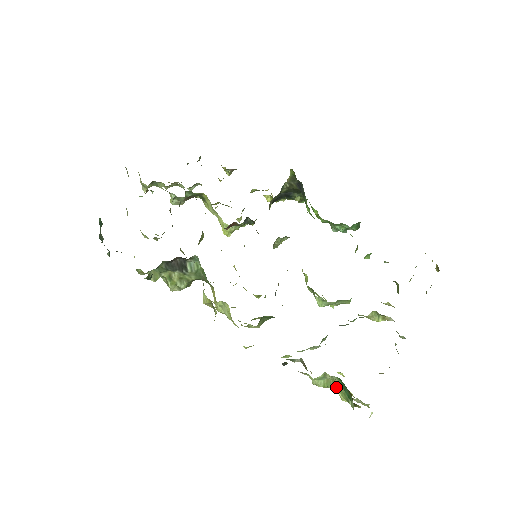
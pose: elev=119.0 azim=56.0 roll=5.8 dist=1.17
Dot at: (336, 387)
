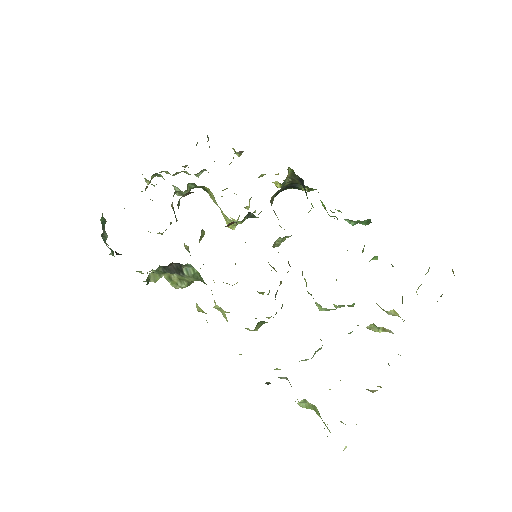
Dot at: (317, 412)
